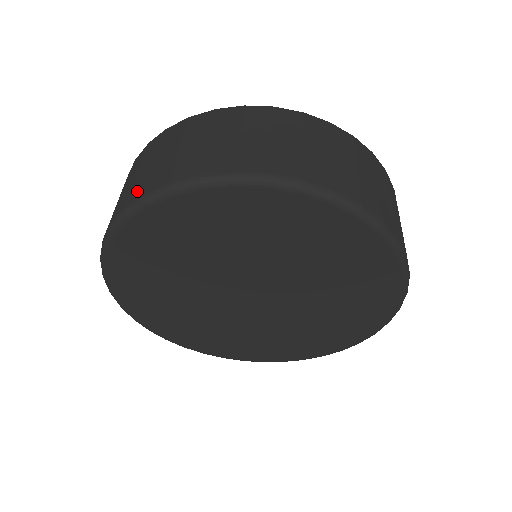
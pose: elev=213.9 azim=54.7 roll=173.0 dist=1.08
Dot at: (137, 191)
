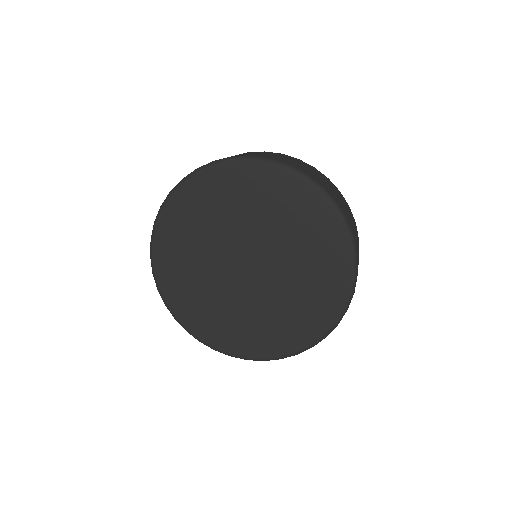
Dot at: occluded
